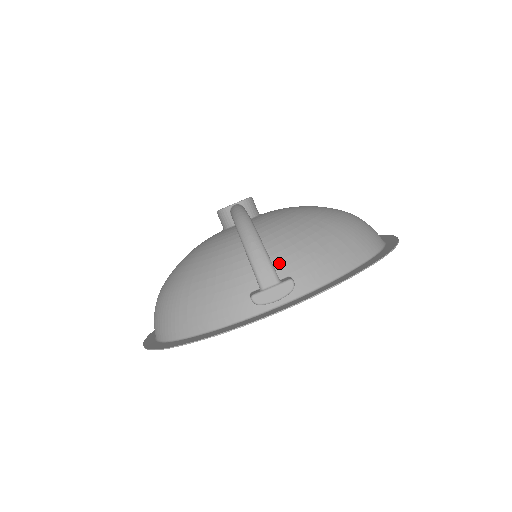
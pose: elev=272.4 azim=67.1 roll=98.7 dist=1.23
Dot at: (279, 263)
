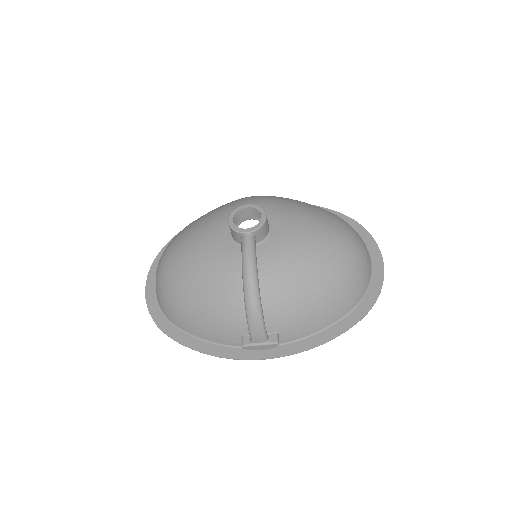
Dot at: (272, 322)
